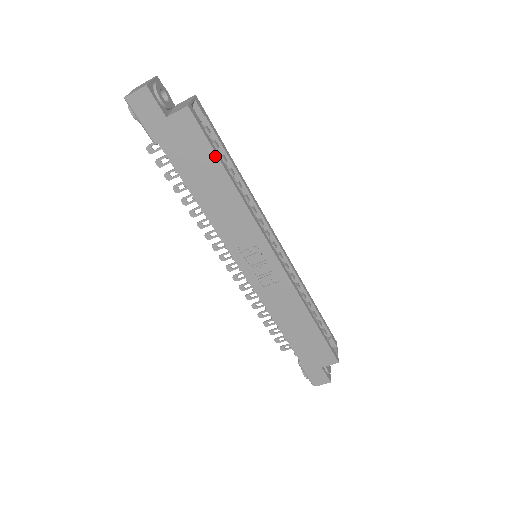
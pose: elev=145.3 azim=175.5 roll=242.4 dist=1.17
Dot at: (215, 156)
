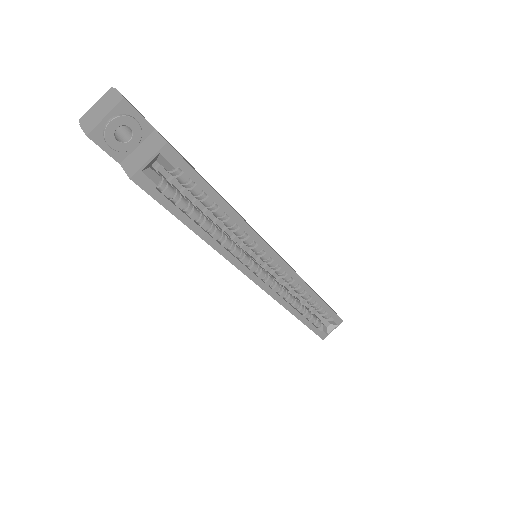
Dot at: (175, 216)
